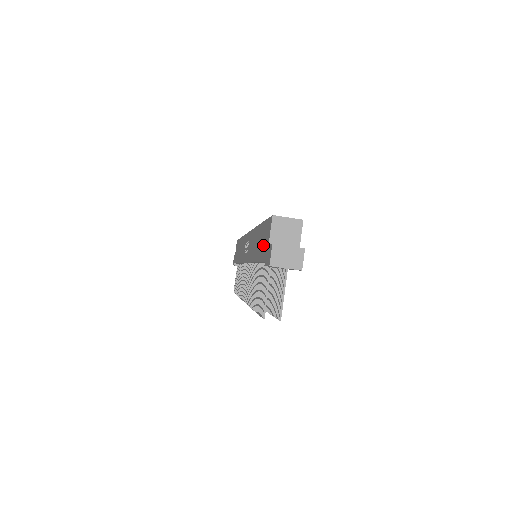
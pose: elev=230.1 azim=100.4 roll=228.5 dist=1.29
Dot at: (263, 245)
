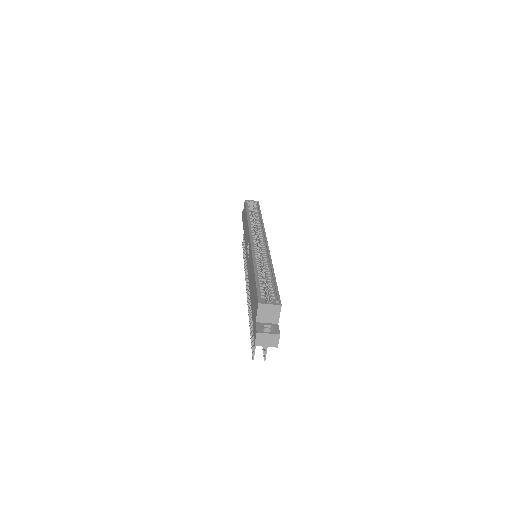
Dot at: (254, 307)
